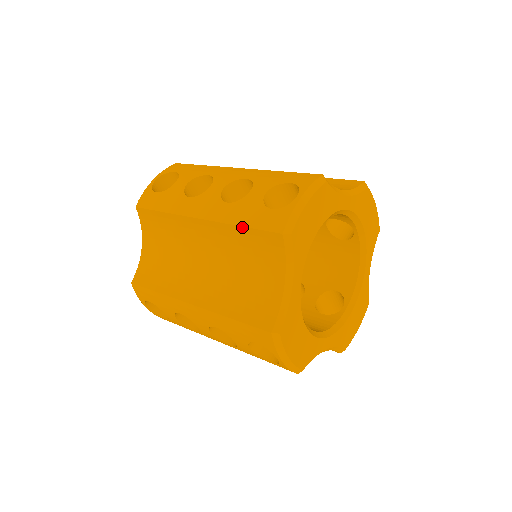
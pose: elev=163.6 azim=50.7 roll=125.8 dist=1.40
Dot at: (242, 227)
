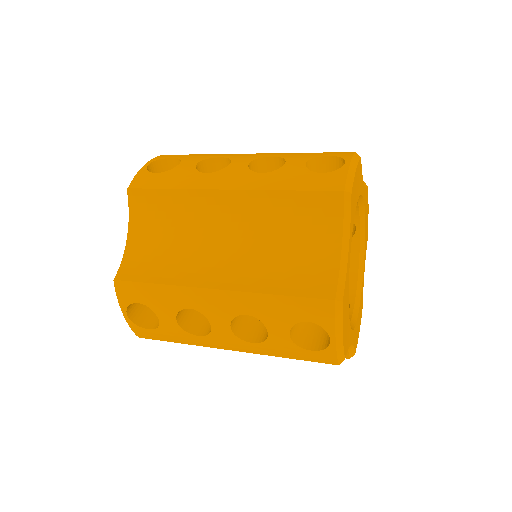
Dot at: (290, 191)
